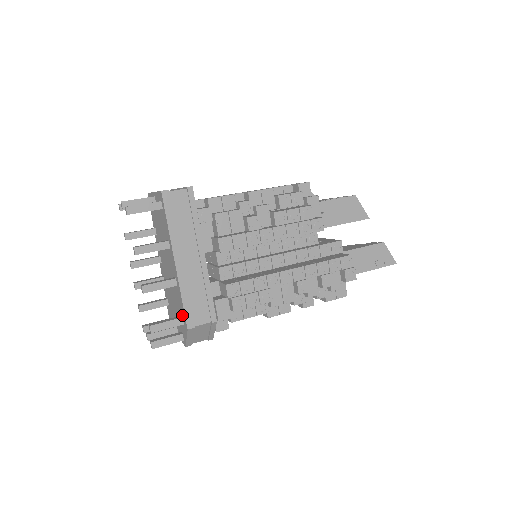
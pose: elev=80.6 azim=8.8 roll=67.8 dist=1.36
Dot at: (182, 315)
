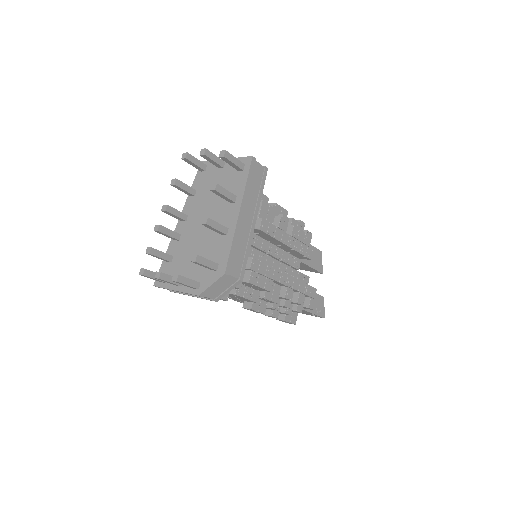
Dot at: (218, 262)
